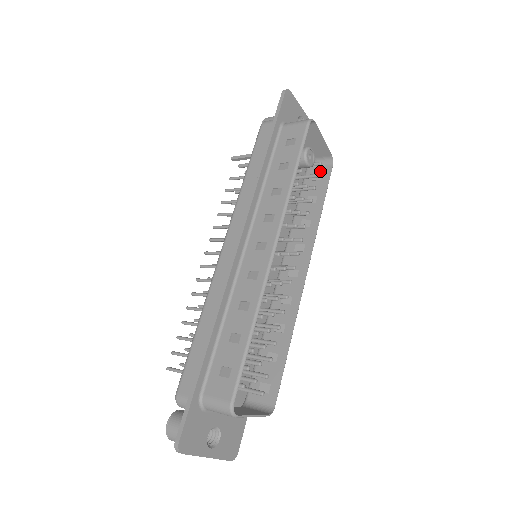
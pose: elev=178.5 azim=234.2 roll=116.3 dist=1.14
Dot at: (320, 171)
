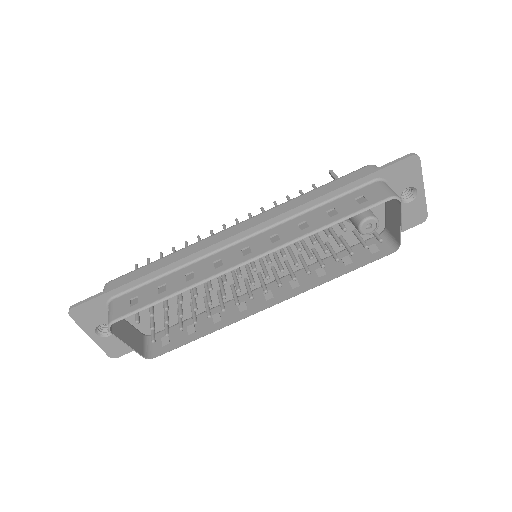
Dot at: (381, 246)
